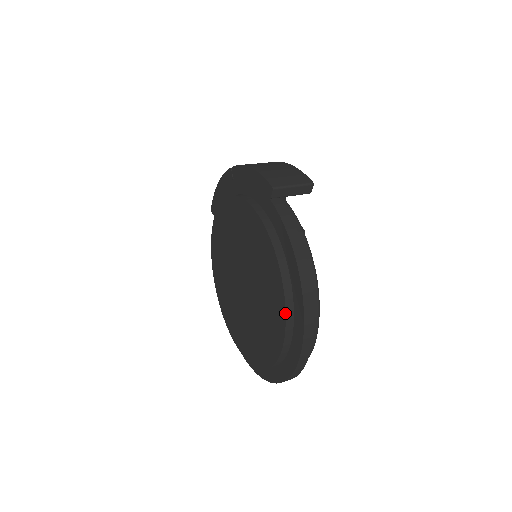
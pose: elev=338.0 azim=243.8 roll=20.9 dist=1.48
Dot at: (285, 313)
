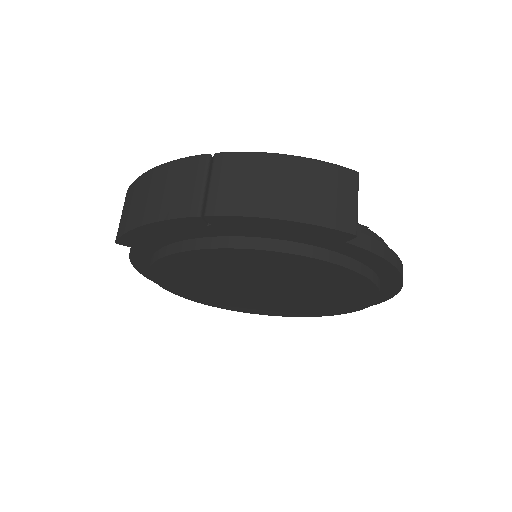
Dot at: occluded
